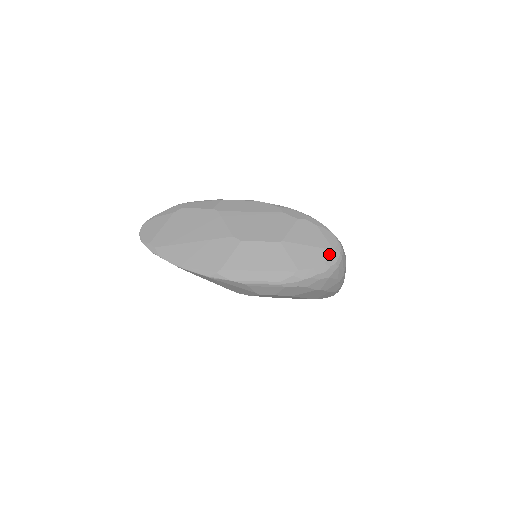
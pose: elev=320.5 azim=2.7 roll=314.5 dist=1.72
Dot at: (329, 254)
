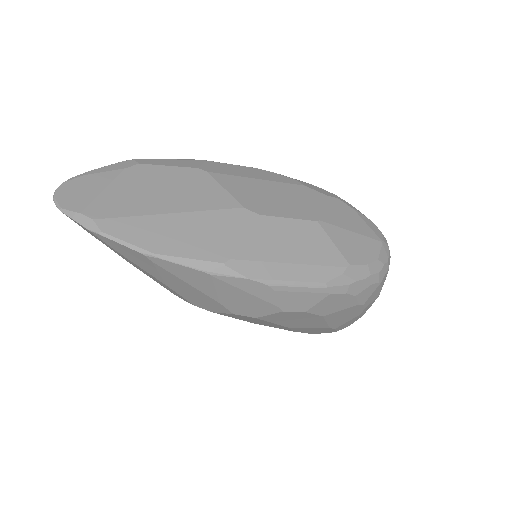
Dot at: (379, 247)
